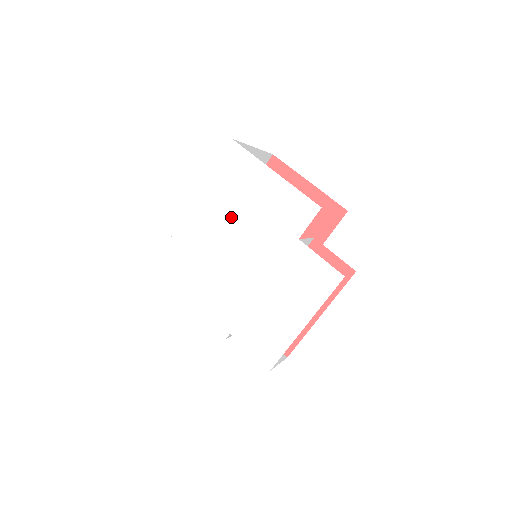
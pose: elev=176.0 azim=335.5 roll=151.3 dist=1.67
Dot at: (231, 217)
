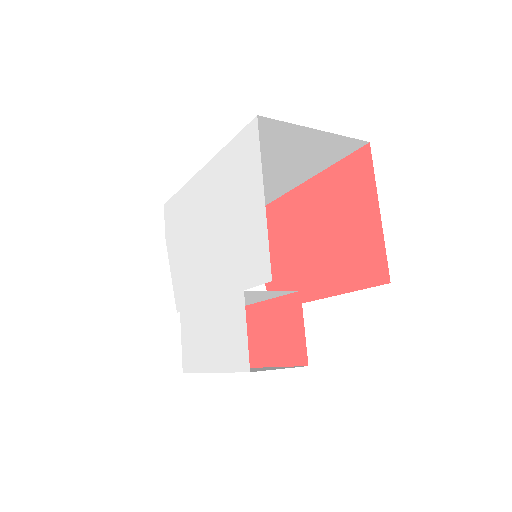
Dot at: (221, 207)
